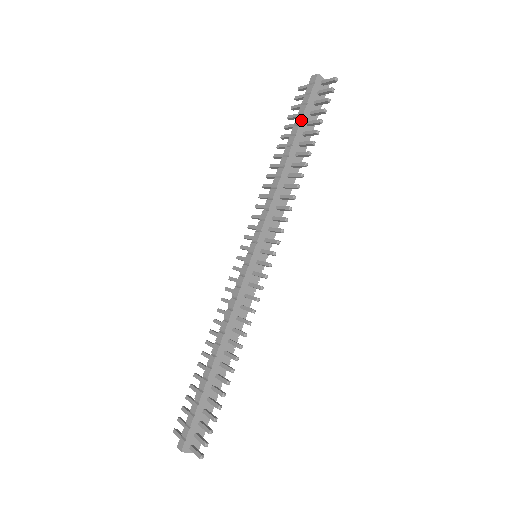
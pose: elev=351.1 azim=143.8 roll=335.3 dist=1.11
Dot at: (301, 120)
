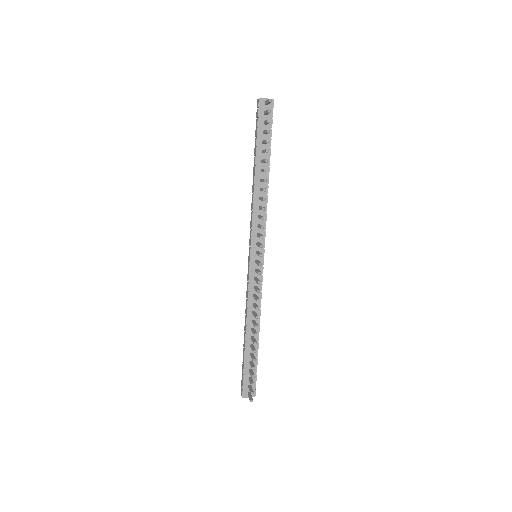
Dot at: (256, 142)
